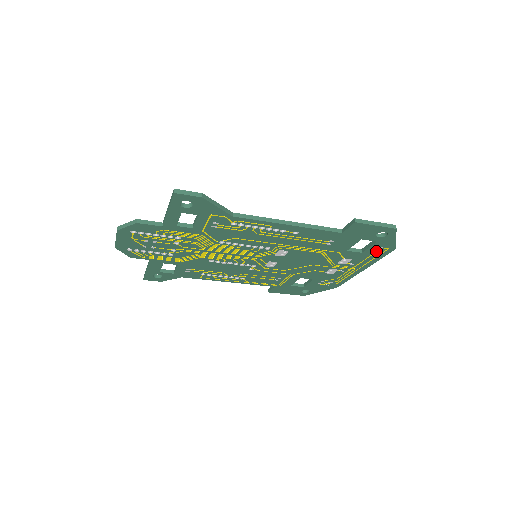
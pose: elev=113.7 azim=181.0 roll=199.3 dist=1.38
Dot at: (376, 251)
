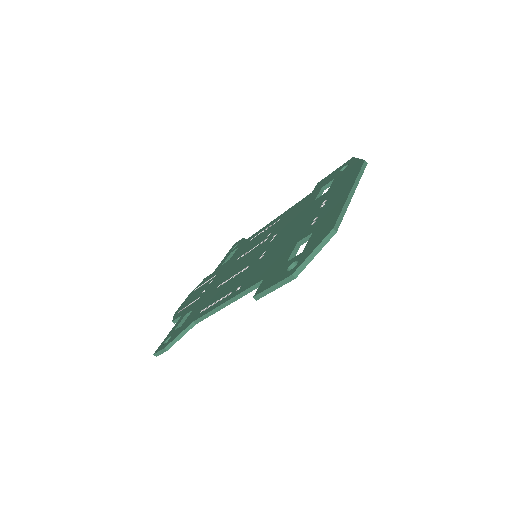
Dot at: occluded
